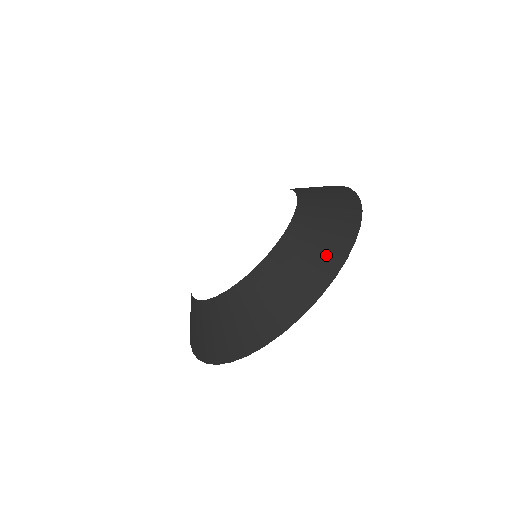
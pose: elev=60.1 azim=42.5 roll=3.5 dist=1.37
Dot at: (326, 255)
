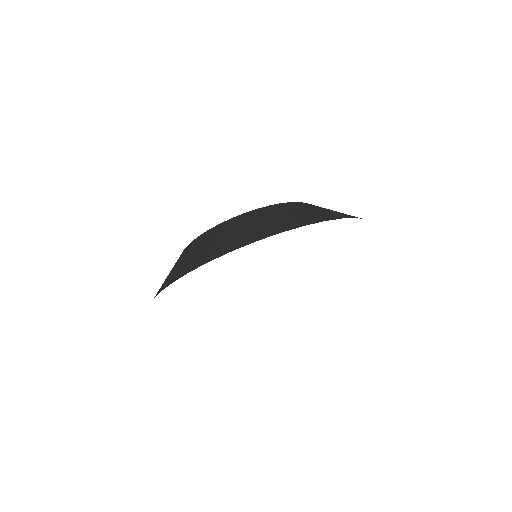
Dot at: (290, 220)
